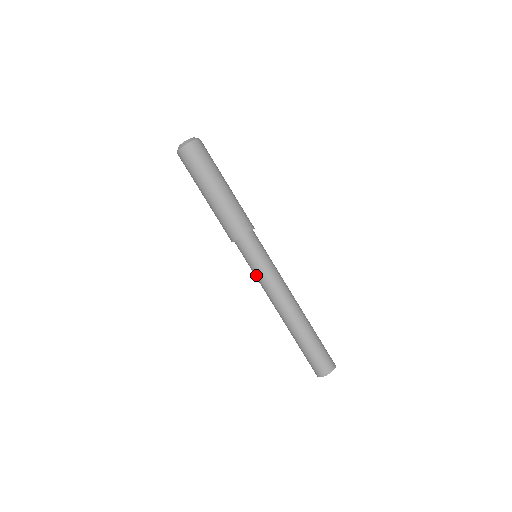
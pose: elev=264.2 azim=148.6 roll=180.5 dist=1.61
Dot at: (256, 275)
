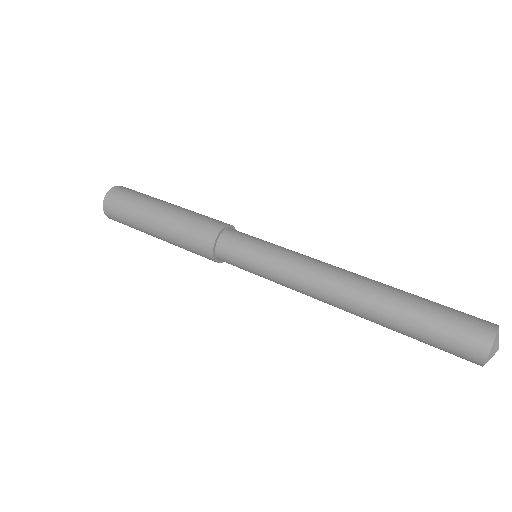
Dot at: (276, 252)
